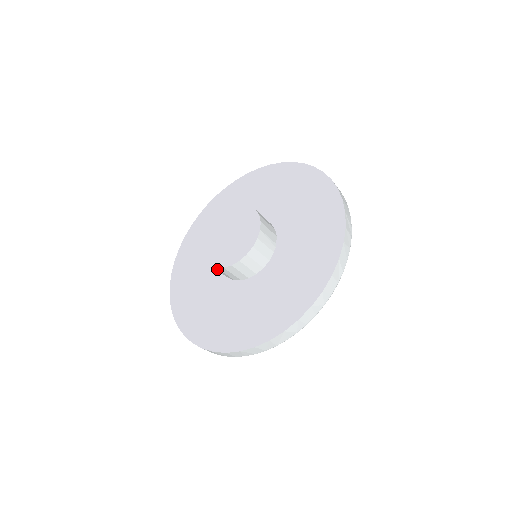
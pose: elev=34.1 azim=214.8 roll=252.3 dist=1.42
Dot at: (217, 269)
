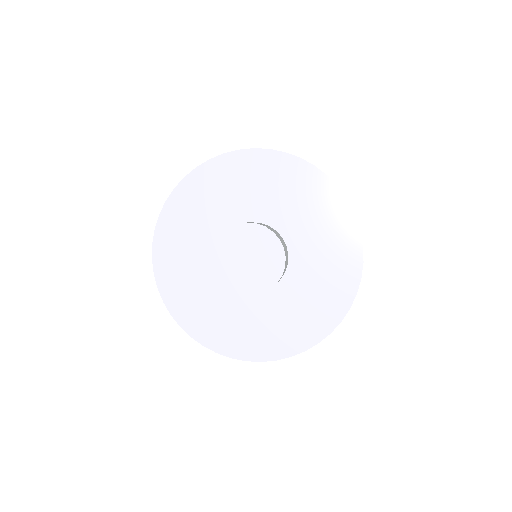
Dot at: (215, 255)
